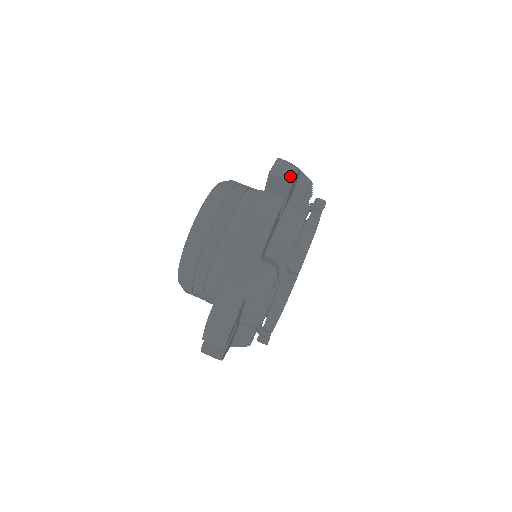
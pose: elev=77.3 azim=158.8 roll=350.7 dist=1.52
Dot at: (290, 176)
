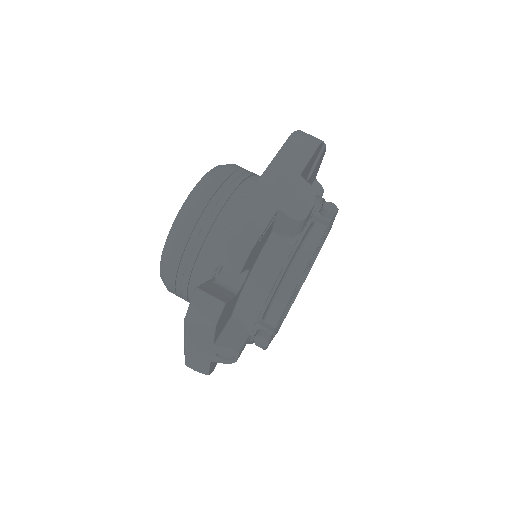
Dot at: occluded
